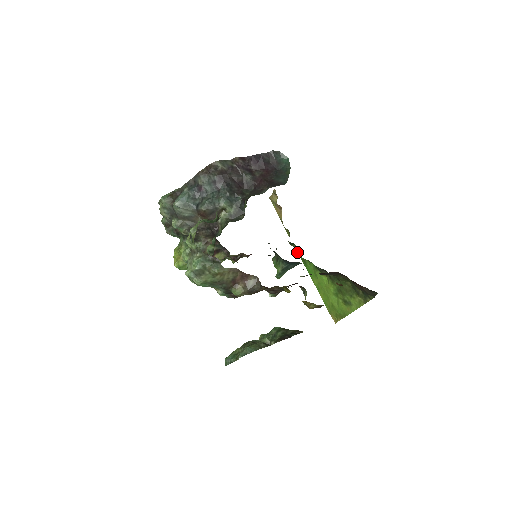
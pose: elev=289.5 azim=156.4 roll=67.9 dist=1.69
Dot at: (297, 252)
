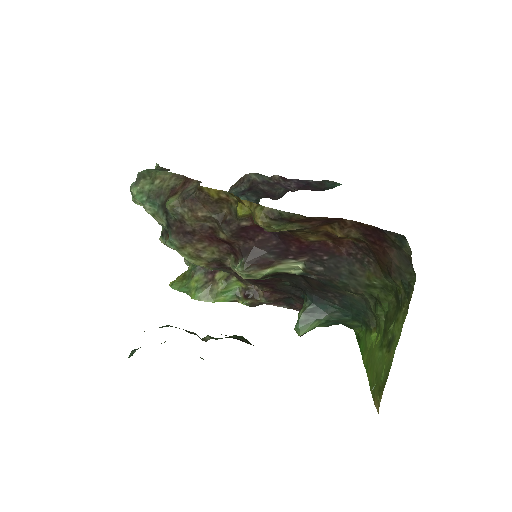
Dot at: (355, 333)
